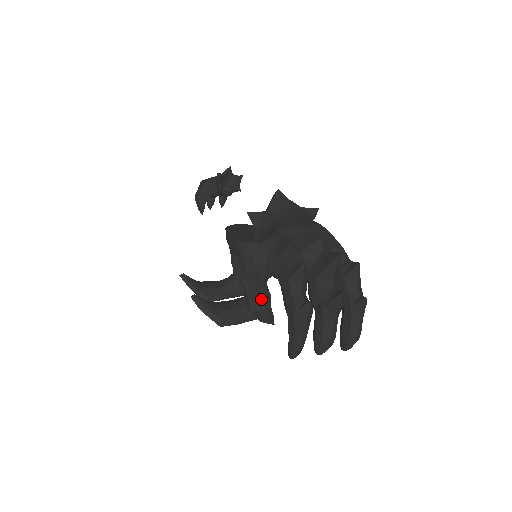
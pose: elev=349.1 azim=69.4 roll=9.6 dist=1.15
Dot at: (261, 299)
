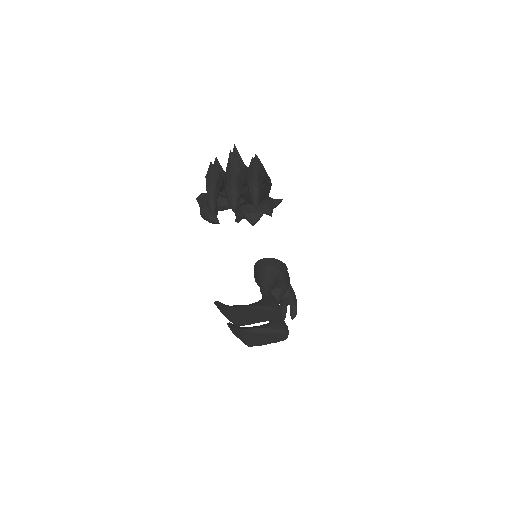
Dot at: (206, 203)
